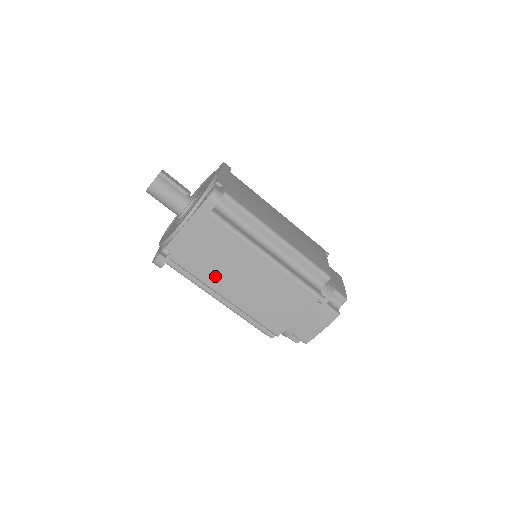
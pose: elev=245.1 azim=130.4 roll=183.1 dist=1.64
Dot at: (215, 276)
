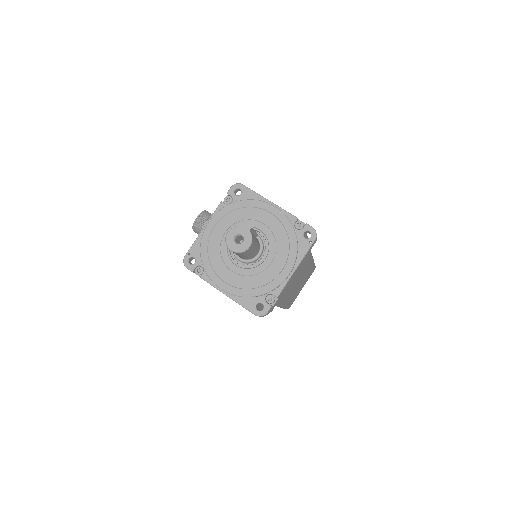
Dot at: (287, 295)
